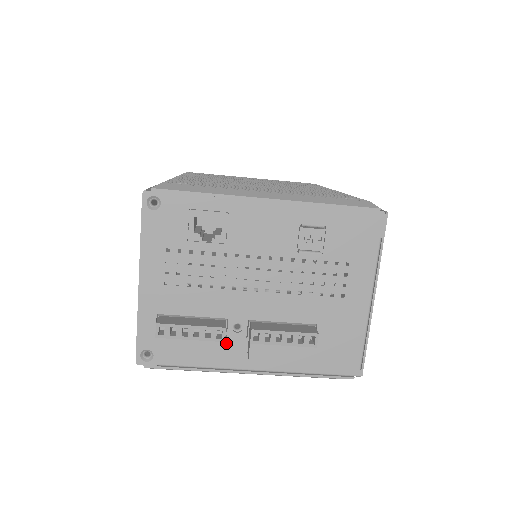
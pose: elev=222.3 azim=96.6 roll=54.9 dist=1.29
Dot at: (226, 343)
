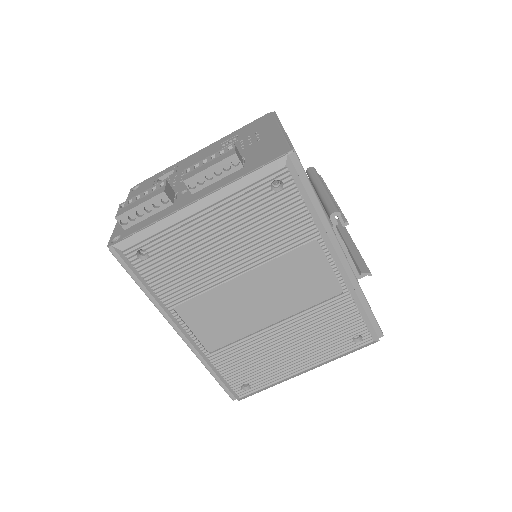
Dot at: (176, 201)
